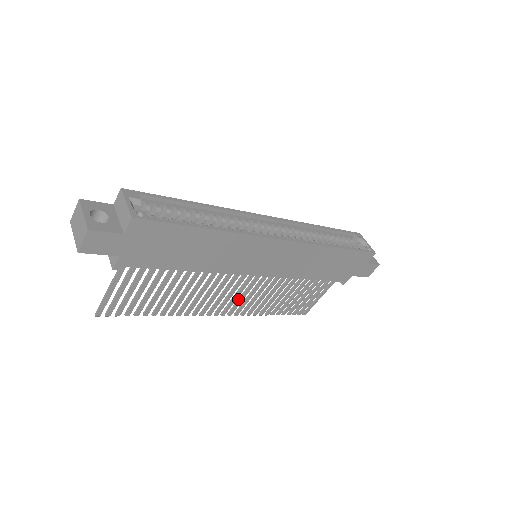
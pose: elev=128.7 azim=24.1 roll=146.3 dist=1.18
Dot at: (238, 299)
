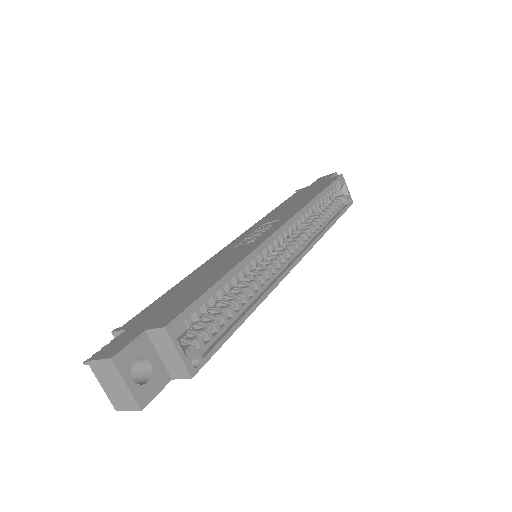
Dot at: occluded
